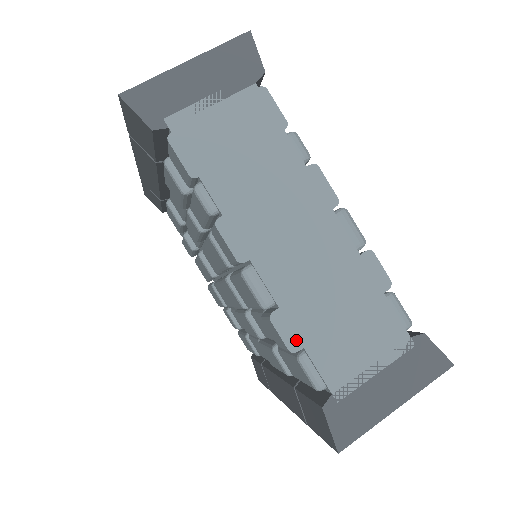
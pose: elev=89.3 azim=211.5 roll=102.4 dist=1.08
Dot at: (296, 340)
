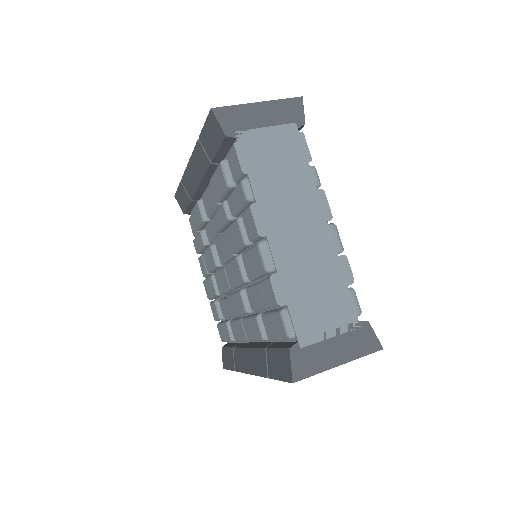
Dot at: (283, 298)
